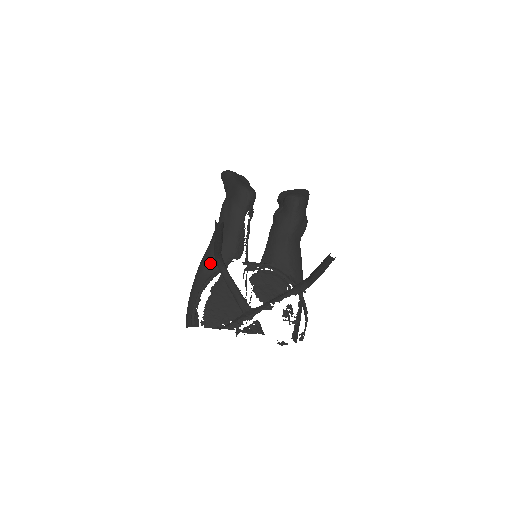
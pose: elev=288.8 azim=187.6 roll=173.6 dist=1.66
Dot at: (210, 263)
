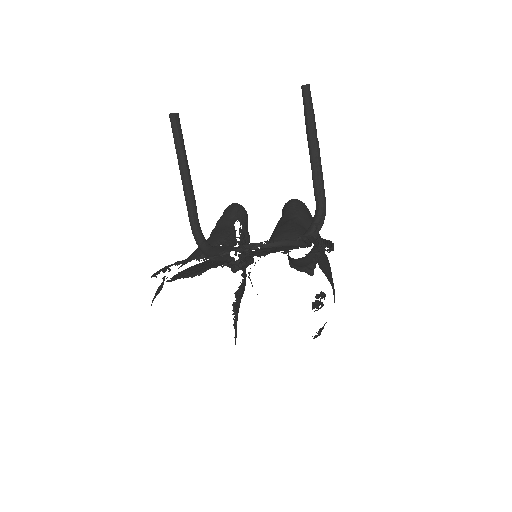
Dot at: (190, 256)
